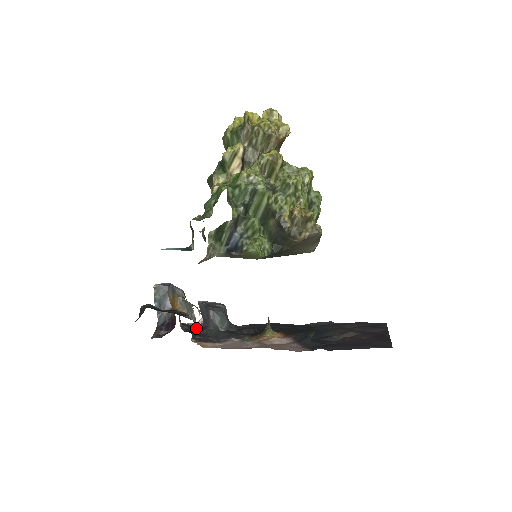
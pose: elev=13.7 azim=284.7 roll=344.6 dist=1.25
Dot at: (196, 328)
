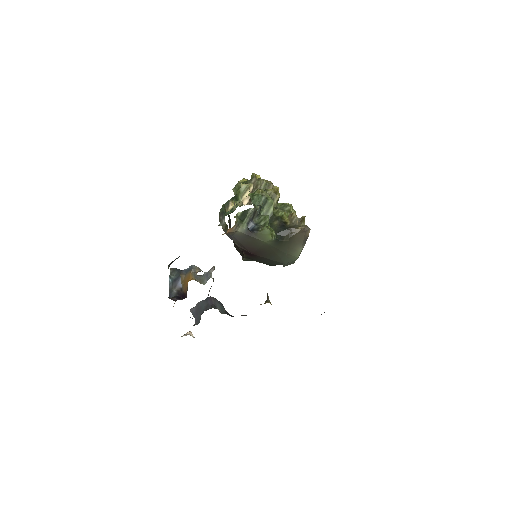
Dot at: occluded
